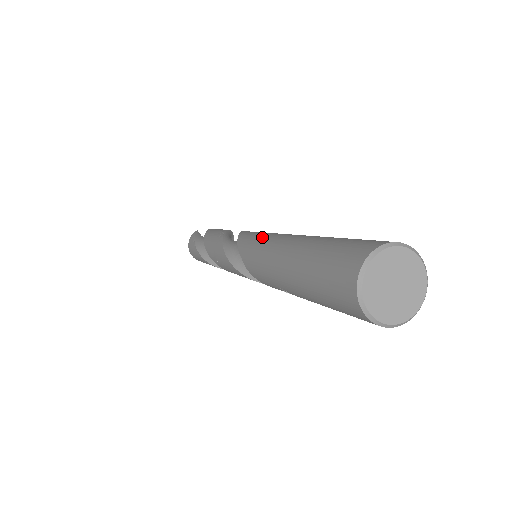
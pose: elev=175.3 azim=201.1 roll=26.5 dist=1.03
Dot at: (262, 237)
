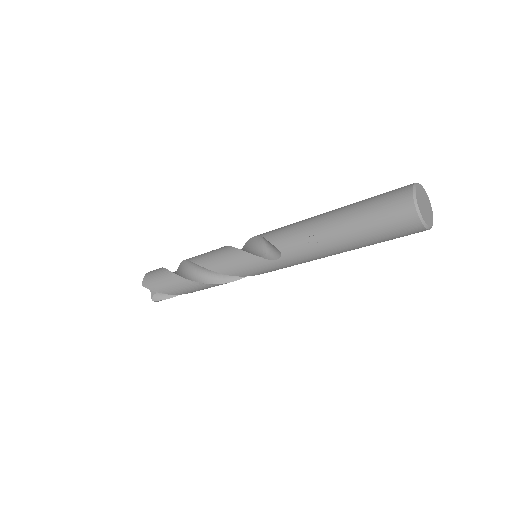
Dot at: occluded
